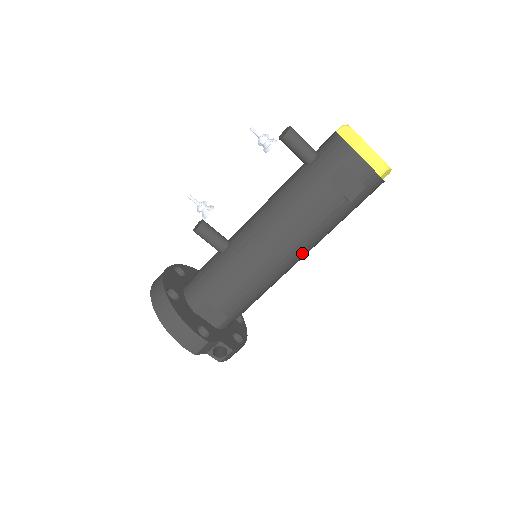
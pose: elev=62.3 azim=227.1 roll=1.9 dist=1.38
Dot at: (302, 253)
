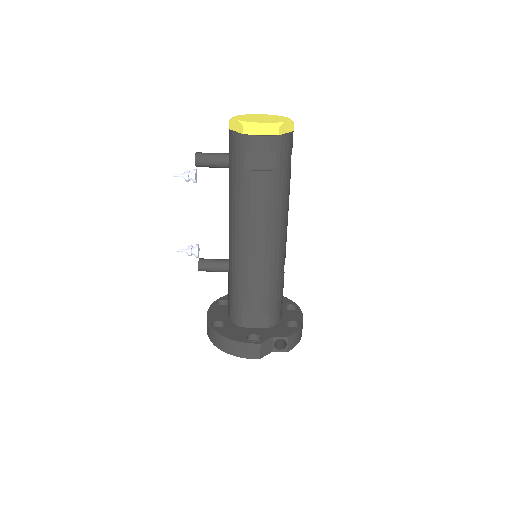
Dot at: (278, 232)
